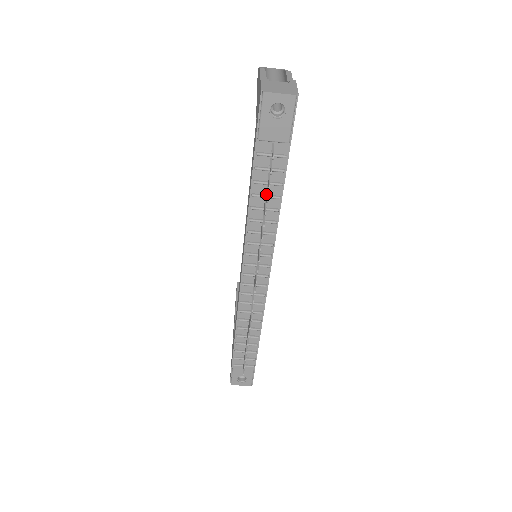
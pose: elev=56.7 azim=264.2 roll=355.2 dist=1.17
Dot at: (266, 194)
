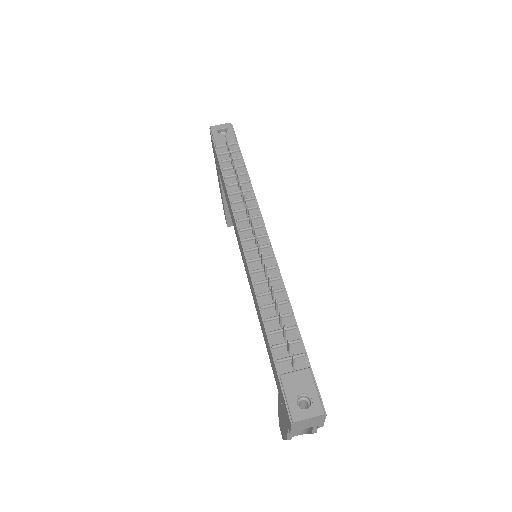
Dot at: (233, 165)
